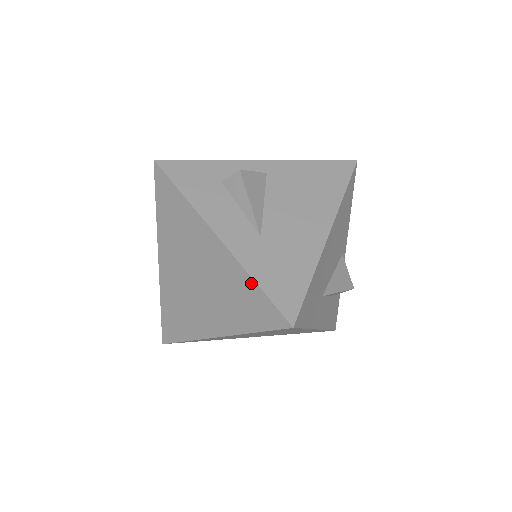
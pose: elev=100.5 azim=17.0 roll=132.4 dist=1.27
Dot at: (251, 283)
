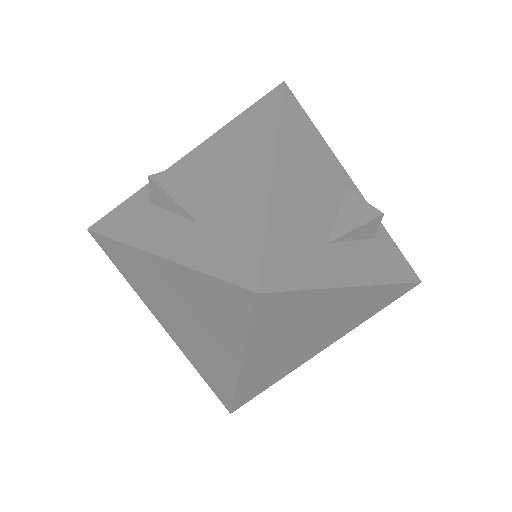
Dot at: (200, 277)
